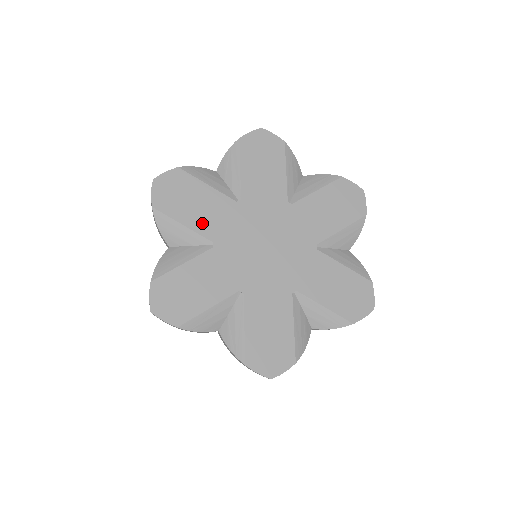
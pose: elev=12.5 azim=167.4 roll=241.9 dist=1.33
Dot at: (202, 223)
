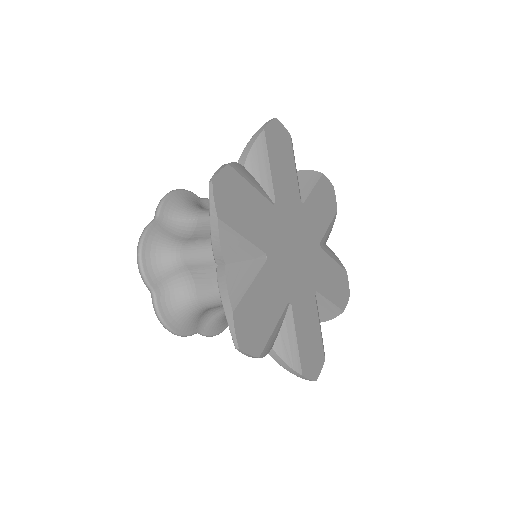
Dot at: (279, 182)
